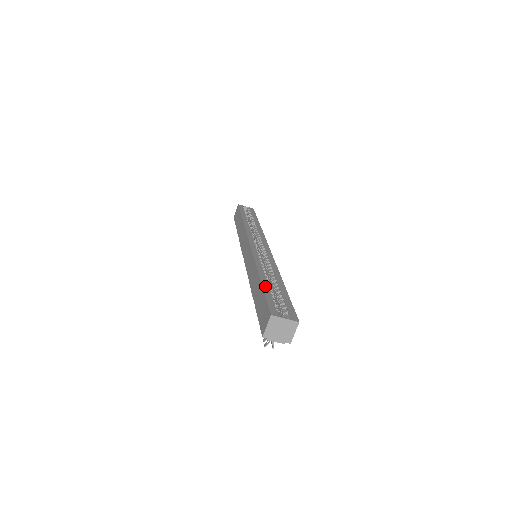
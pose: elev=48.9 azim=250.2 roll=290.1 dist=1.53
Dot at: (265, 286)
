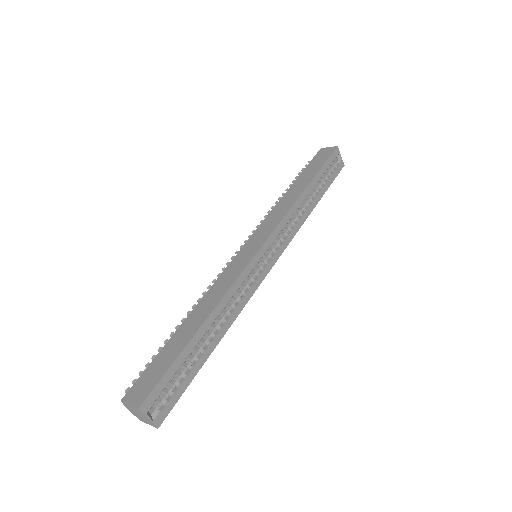
Dot at: (188, 348)
